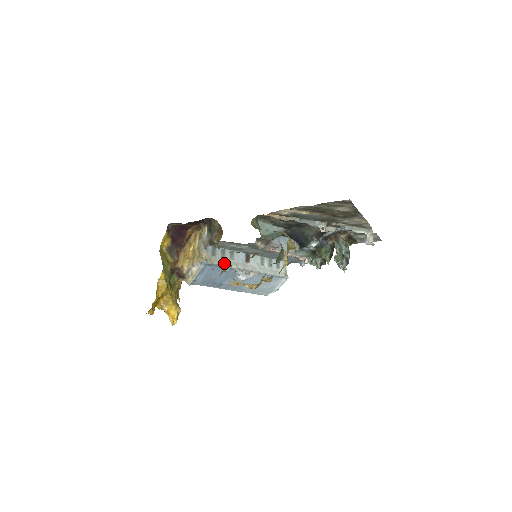
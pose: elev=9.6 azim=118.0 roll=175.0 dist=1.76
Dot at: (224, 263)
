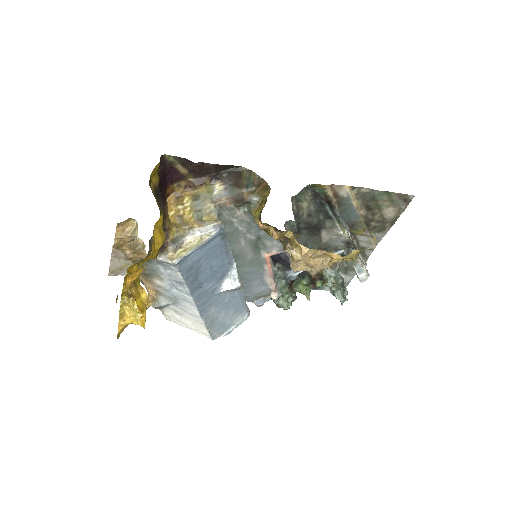
Dot at: (228, 246)
